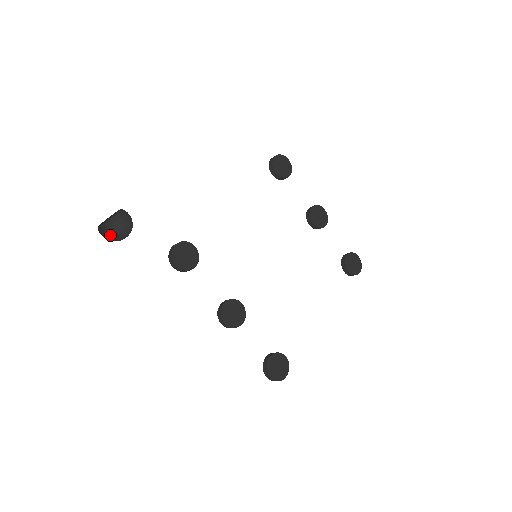
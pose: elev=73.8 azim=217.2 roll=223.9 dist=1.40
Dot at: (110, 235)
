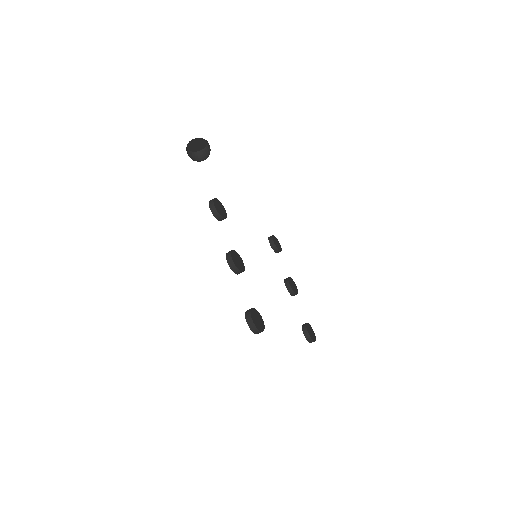
Dot at: (189, 156)
